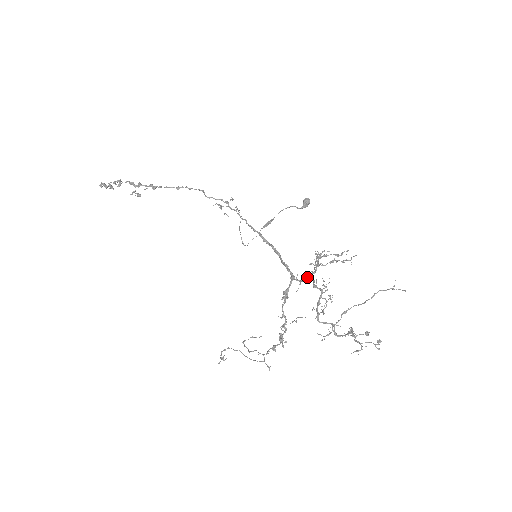
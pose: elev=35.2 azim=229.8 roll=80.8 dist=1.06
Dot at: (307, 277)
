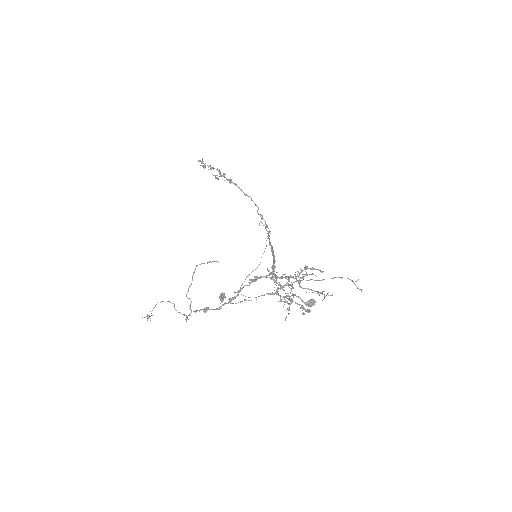
Dot at: occluded
